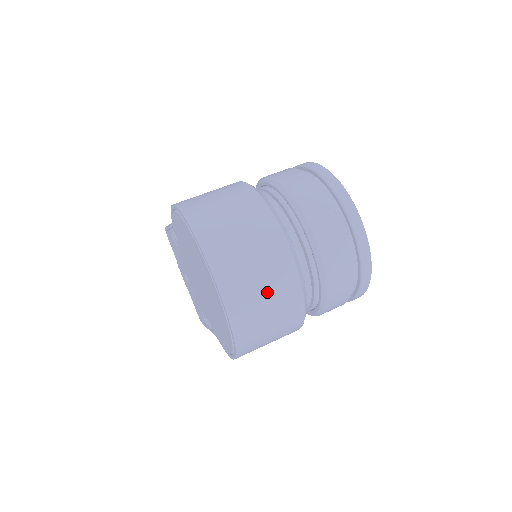
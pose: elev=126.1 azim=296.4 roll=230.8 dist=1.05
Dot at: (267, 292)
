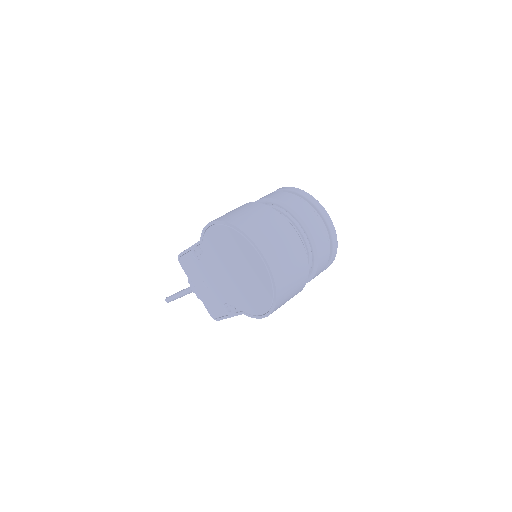
Dot at: (290, 258)
